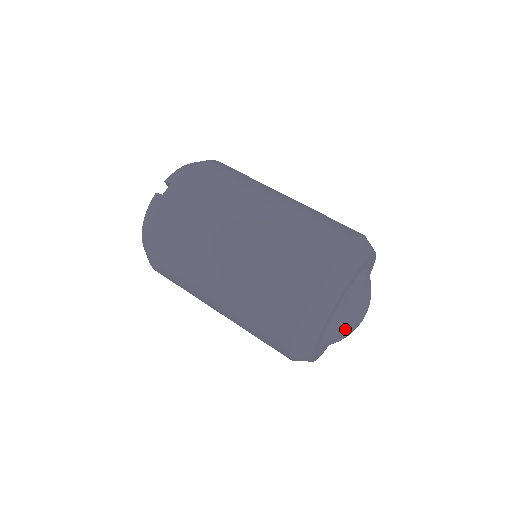
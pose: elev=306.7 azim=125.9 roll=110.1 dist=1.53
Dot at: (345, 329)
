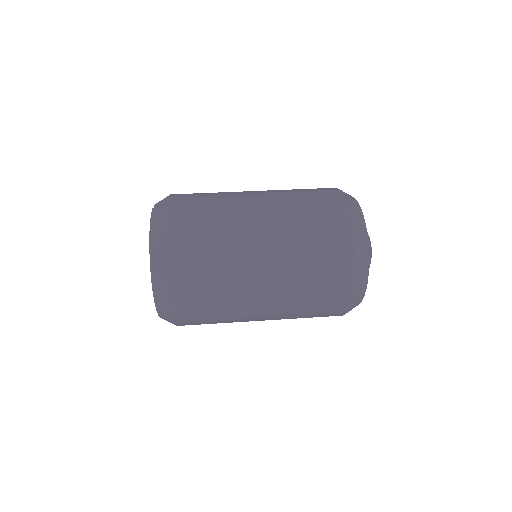
Dot at: (369, 242)
